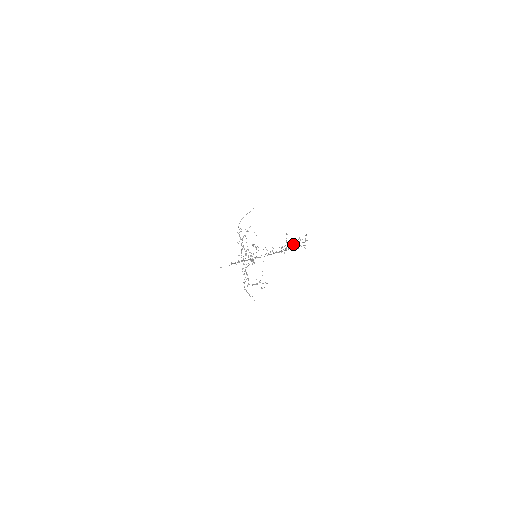
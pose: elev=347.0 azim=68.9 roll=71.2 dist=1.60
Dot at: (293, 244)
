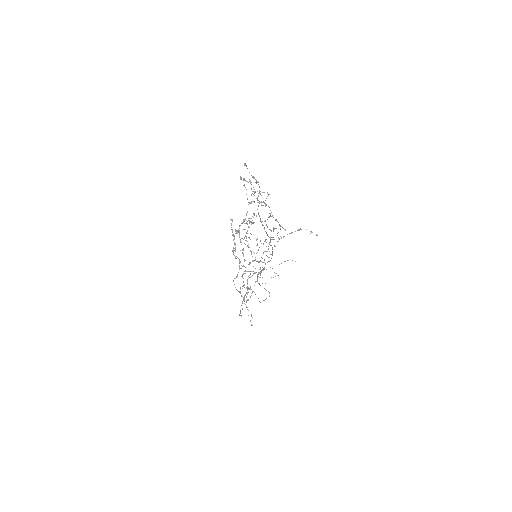
Dot at: occluded
